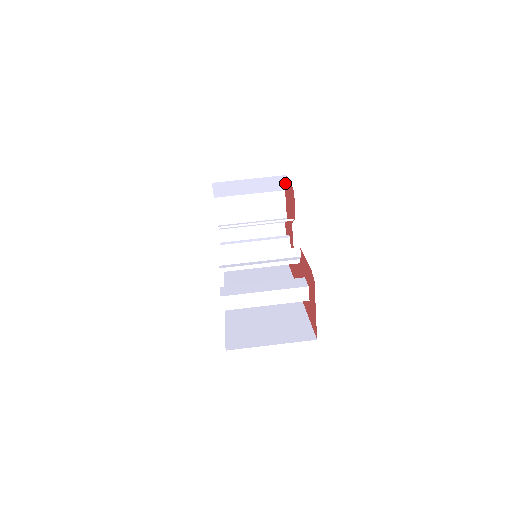
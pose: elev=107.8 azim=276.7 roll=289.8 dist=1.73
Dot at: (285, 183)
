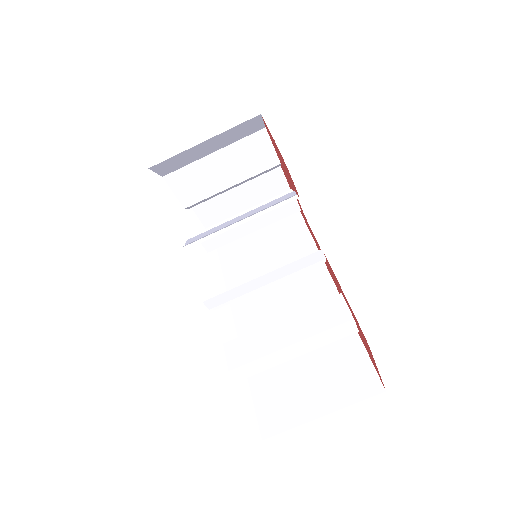
Dot at: (263, 121)
